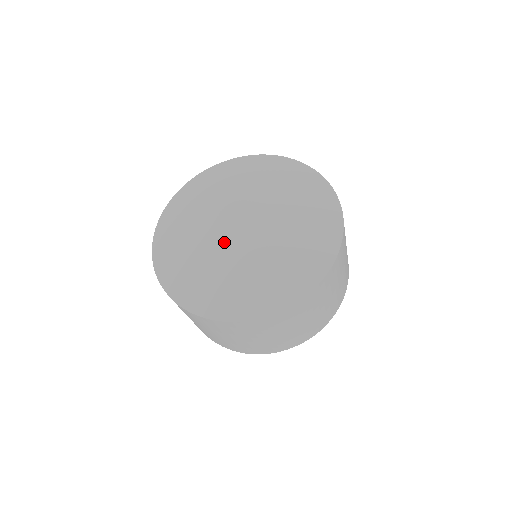
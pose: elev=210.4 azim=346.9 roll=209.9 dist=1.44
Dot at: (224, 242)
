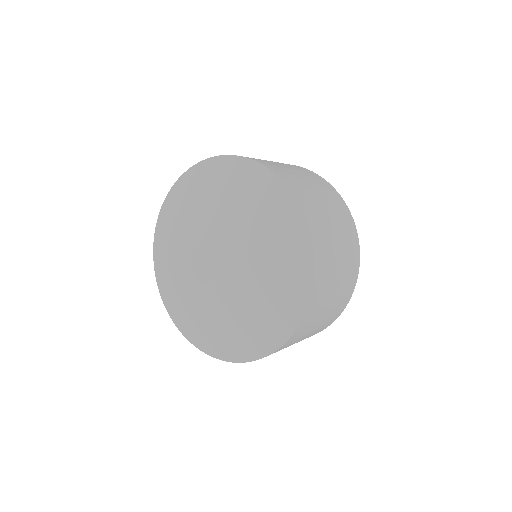
Dot at: (213, 291)
